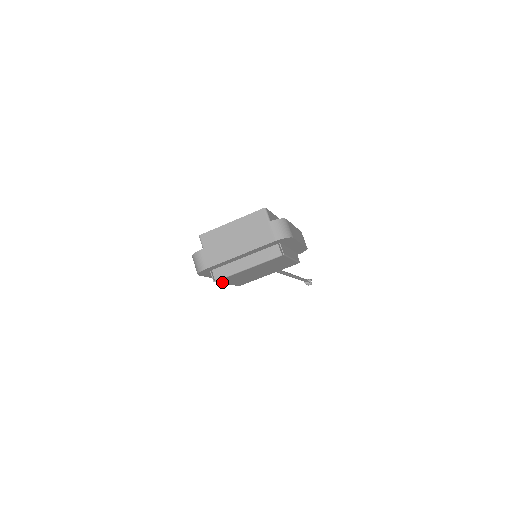
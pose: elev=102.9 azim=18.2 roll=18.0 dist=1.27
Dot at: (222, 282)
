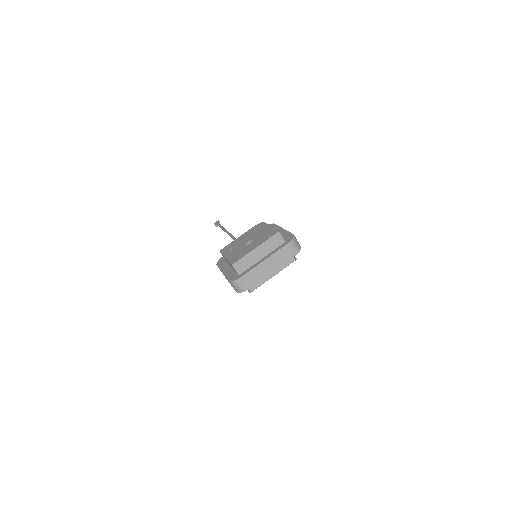
Dot at: occluded
